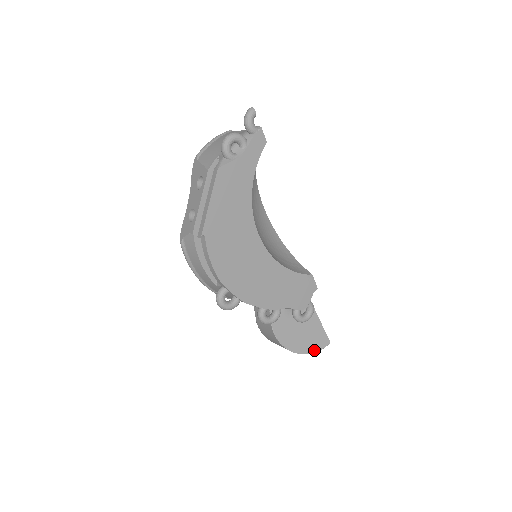
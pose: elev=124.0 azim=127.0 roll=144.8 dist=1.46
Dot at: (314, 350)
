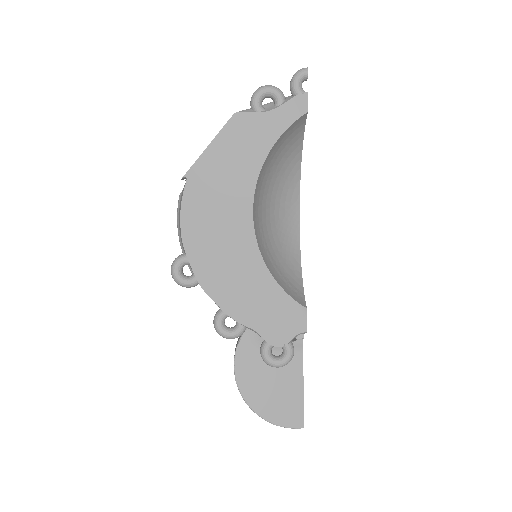
Dot at: (276, 421)
